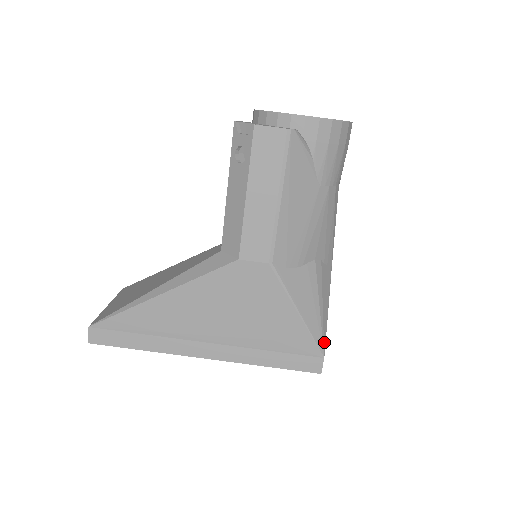
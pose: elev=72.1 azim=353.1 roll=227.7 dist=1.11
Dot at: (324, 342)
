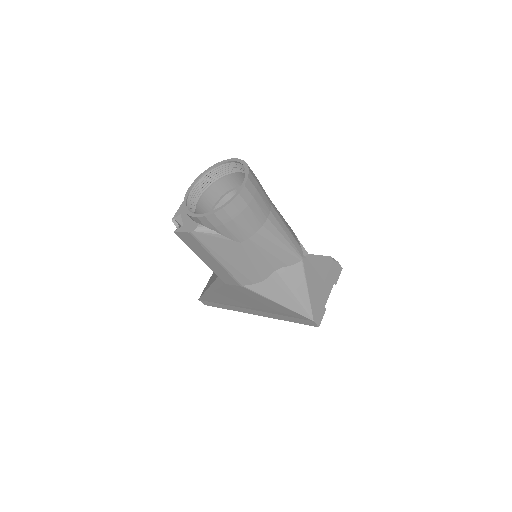
Dot at: (310, 312)
